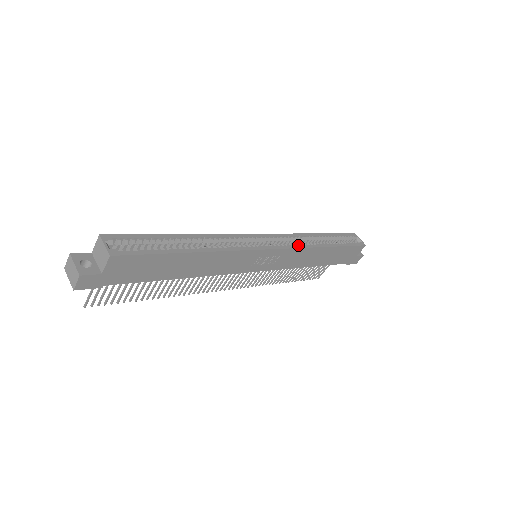
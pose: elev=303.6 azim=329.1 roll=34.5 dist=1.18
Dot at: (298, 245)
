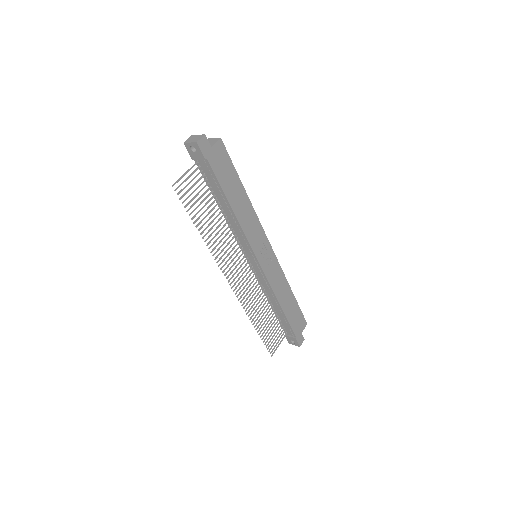
Dot at: (279, 267)
